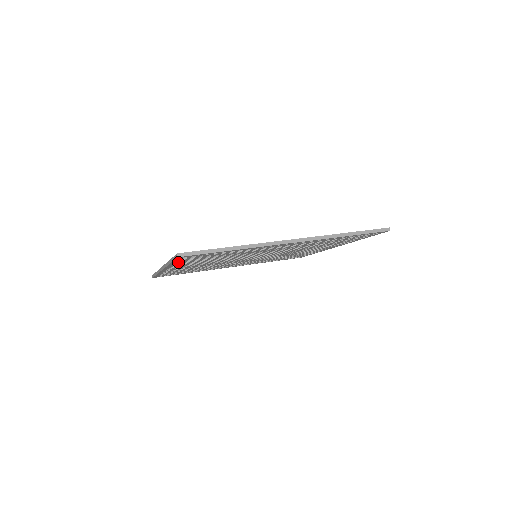
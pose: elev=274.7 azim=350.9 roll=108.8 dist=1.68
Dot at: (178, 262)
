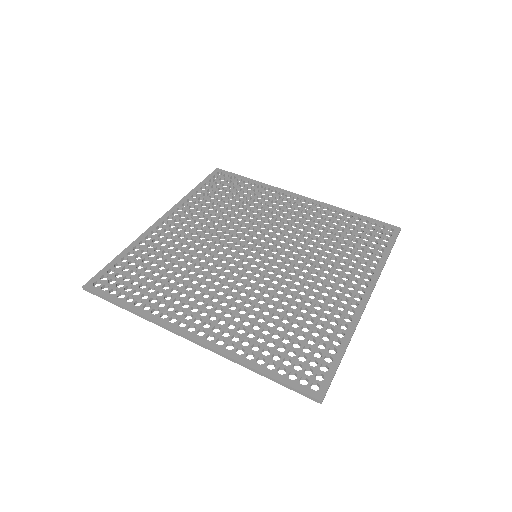
Dot at: (127, 259)
